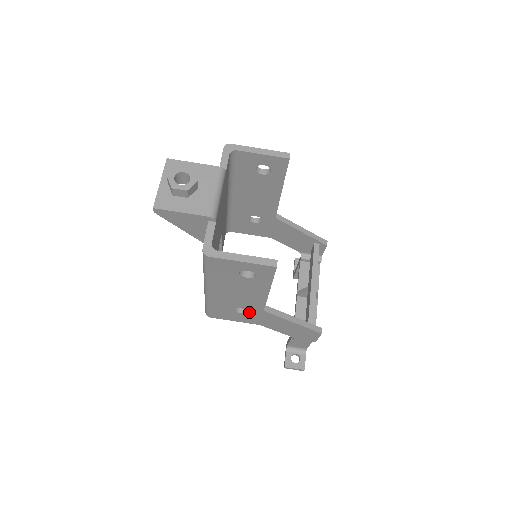
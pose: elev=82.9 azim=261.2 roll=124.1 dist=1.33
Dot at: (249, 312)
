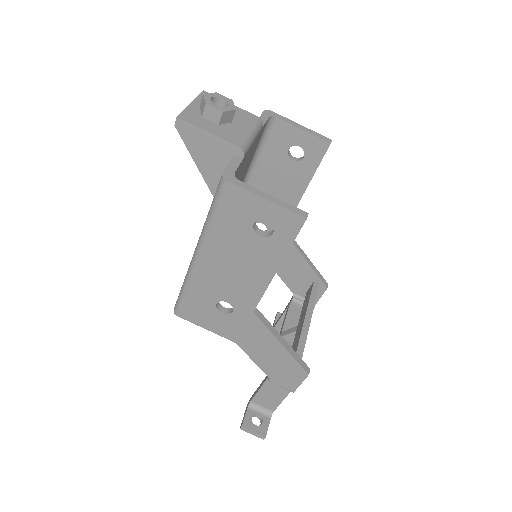
Dot at: (233, 312)
